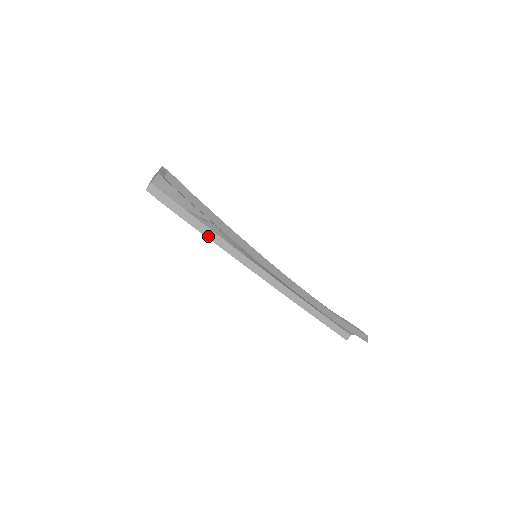
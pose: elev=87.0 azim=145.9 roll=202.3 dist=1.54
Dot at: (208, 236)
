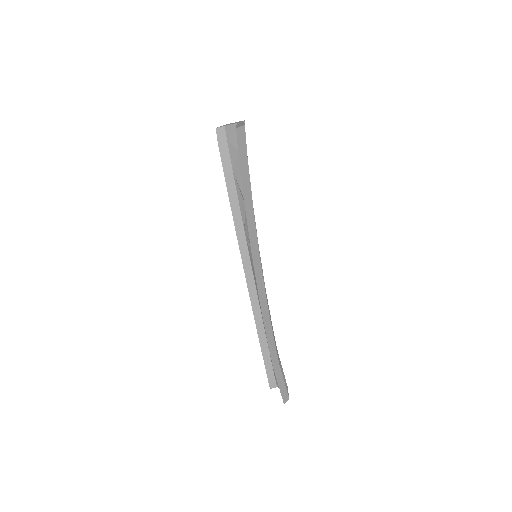
Dot at: (233, 207)
